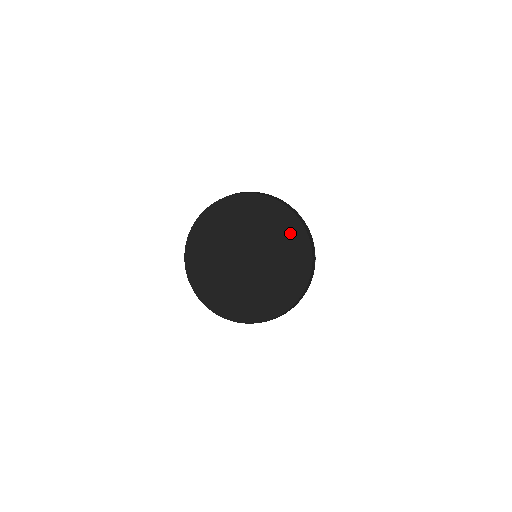
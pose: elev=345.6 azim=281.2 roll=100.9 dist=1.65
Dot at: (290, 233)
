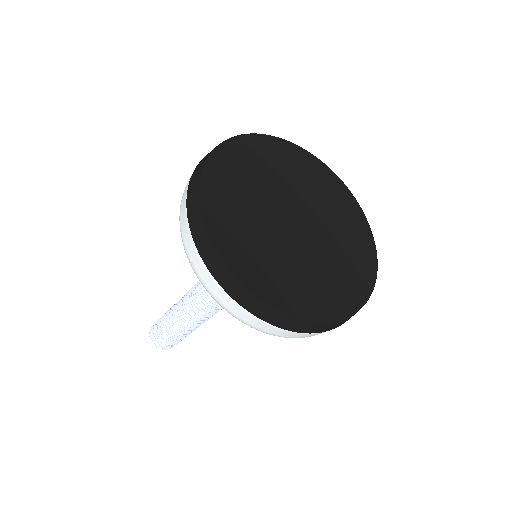
Dot at: (336, 193)
